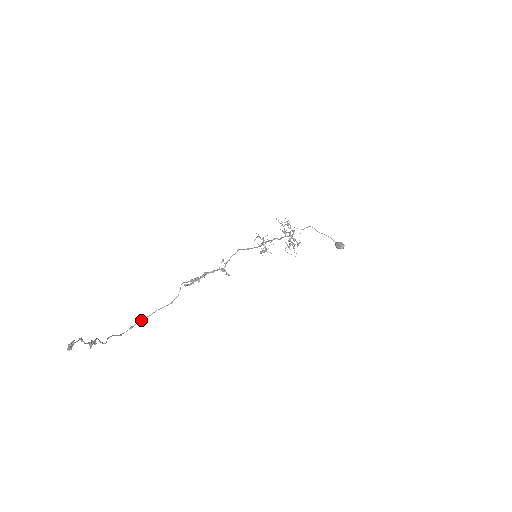
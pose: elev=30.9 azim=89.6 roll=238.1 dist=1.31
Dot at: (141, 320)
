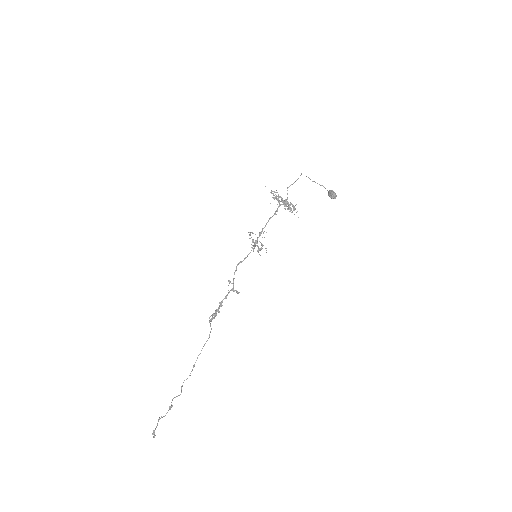
Dot at: (197, 358)
